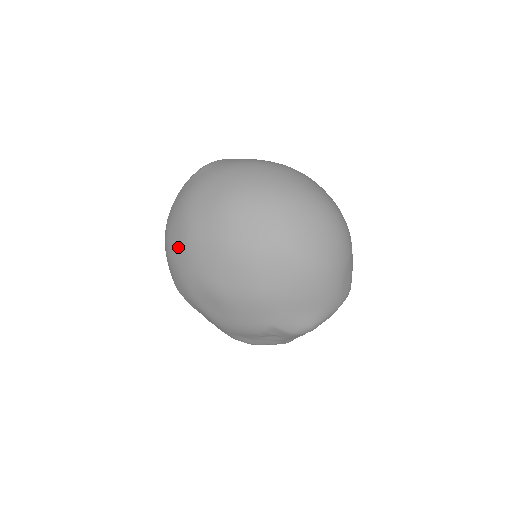
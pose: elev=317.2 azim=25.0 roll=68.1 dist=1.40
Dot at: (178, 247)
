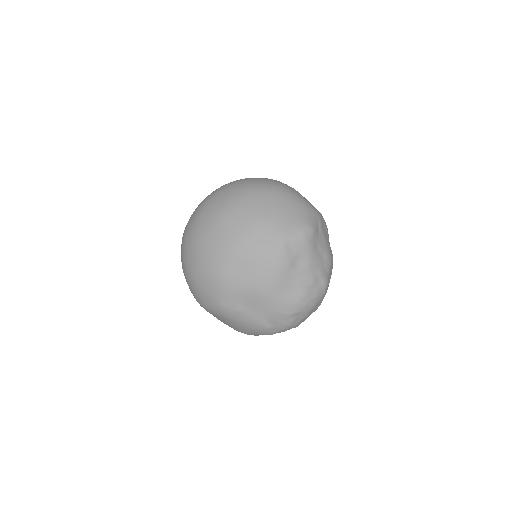
Dot at: (195, 258)
